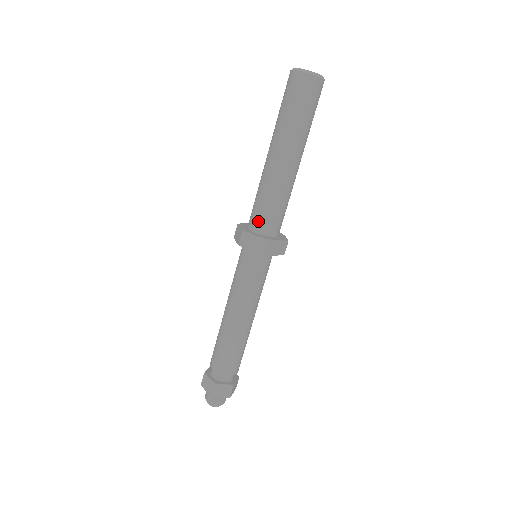
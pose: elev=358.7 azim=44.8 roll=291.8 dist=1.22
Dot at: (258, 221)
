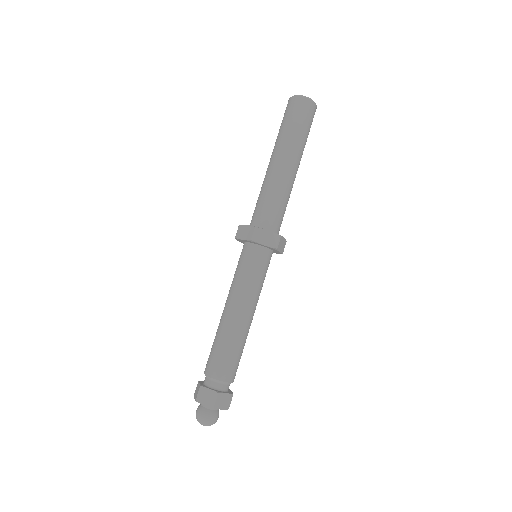
Dot at: (254, 217)
